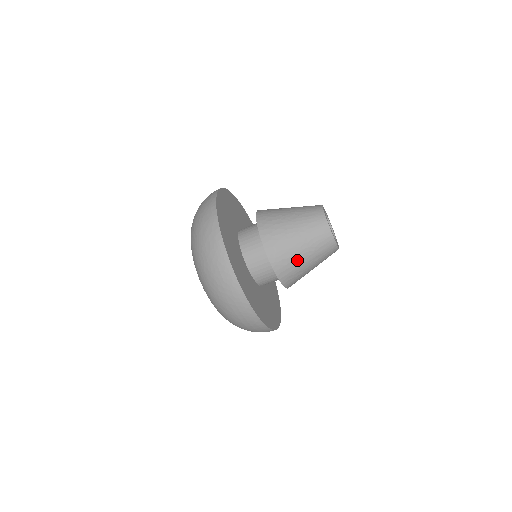
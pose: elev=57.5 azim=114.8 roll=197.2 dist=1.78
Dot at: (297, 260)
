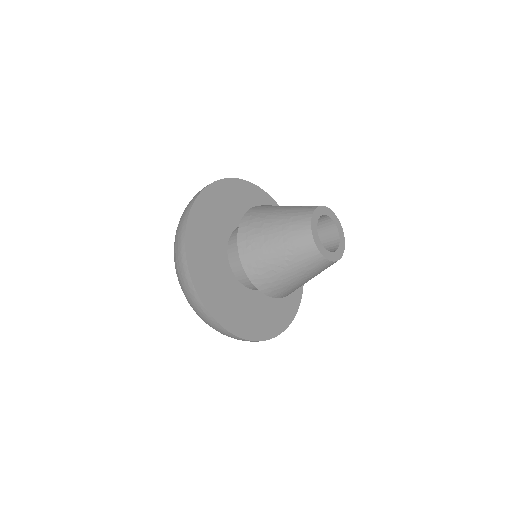
Dot at: occluded
